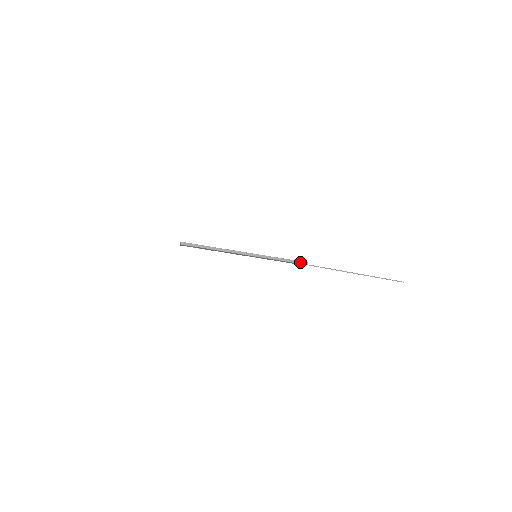
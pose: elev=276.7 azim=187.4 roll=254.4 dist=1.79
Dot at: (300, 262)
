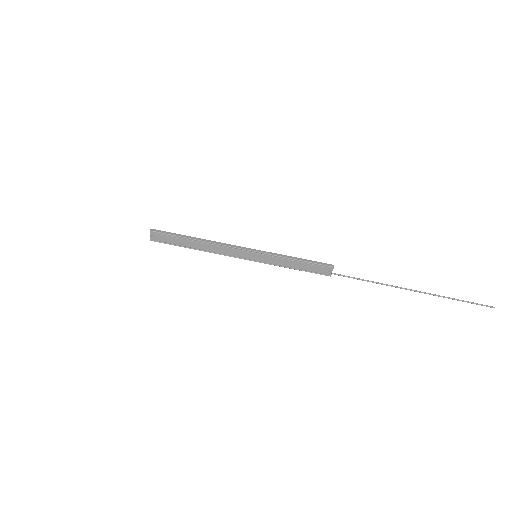
Dot at: (321, 263)
